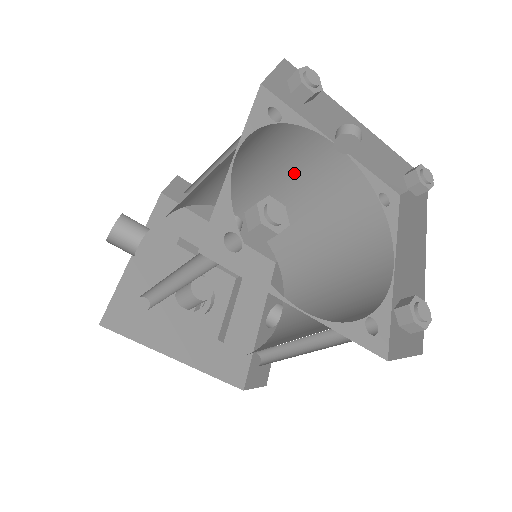
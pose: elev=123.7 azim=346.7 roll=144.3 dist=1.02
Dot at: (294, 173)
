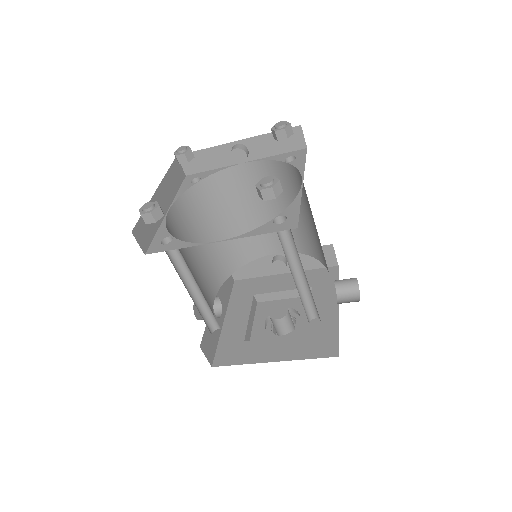
Dot at: (255, 198)
